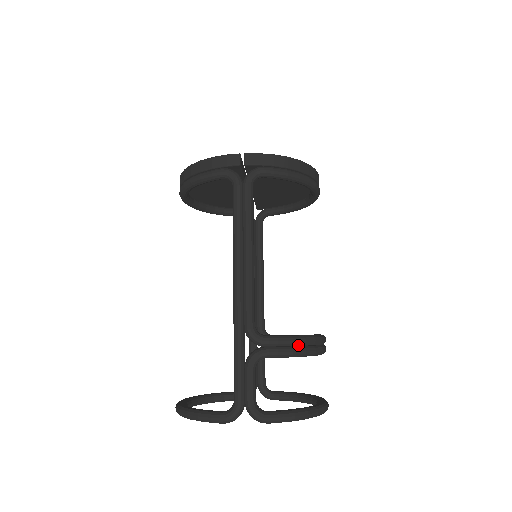
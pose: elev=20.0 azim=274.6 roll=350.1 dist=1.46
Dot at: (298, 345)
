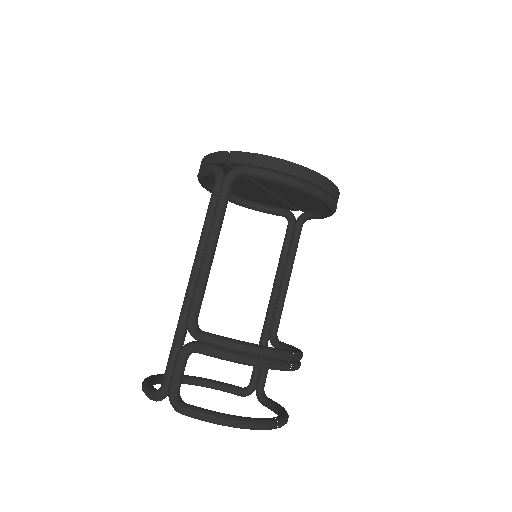
Dot at: (233, 350)
